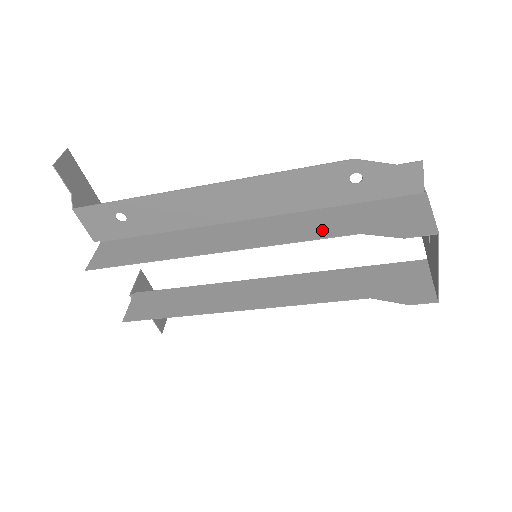
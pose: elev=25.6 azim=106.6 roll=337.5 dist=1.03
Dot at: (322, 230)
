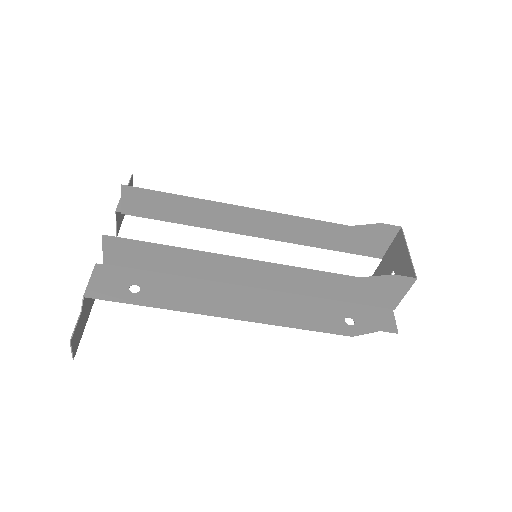
Dot at: (322, 227)
